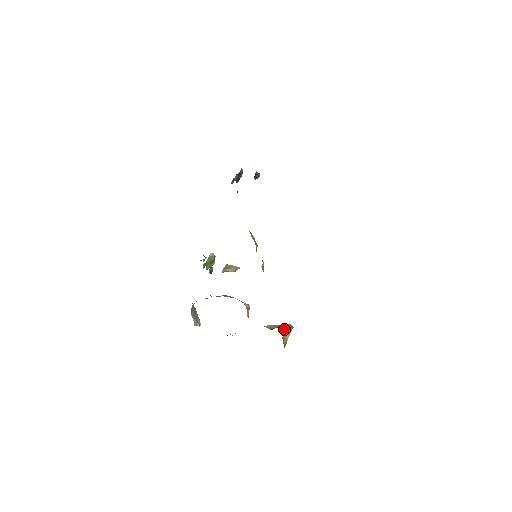
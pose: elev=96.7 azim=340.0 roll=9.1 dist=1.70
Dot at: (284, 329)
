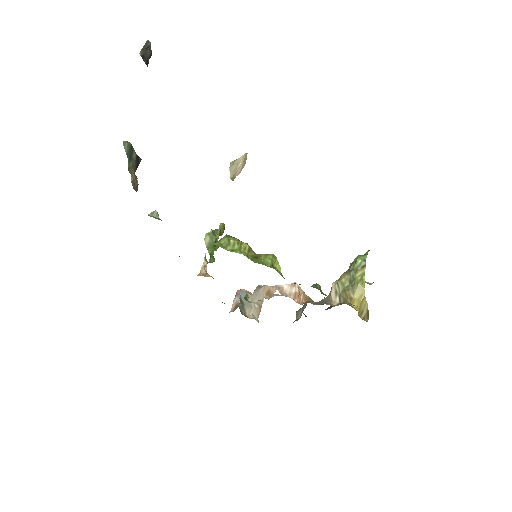
Dot at: (354, 300)
